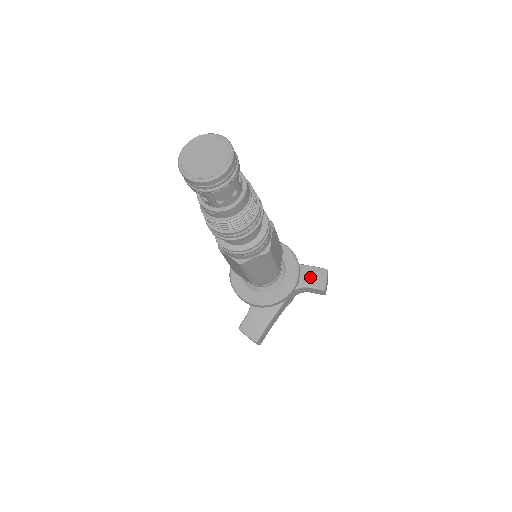
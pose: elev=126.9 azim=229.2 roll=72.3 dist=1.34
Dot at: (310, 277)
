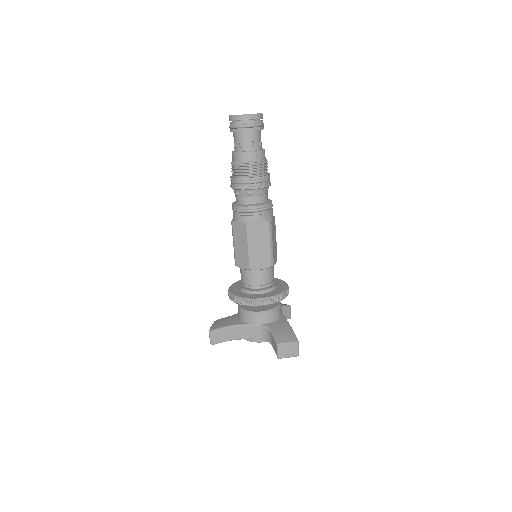
Dot at: occluded
